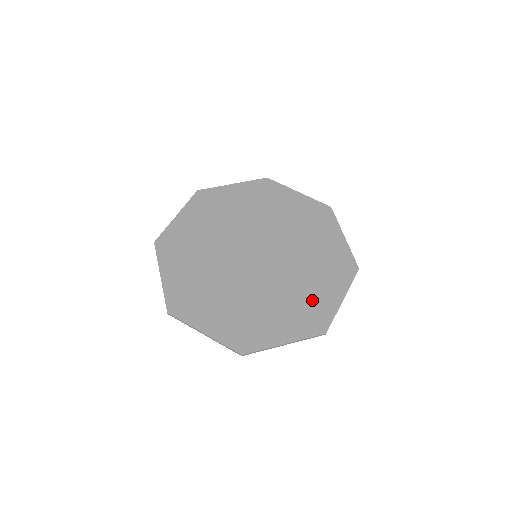
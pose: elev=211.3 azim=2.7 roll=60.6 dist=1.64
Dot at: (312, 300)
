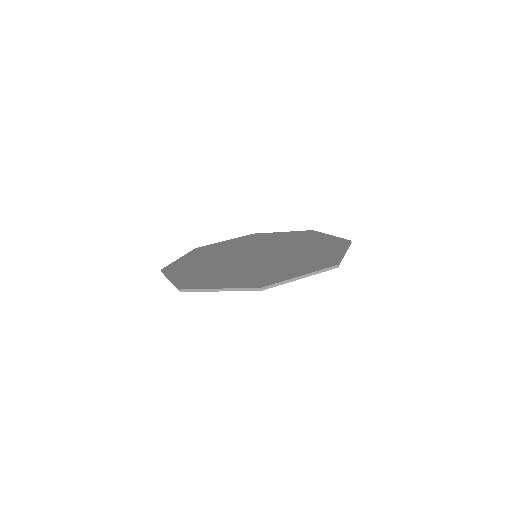
Dot at: (271, 274)
